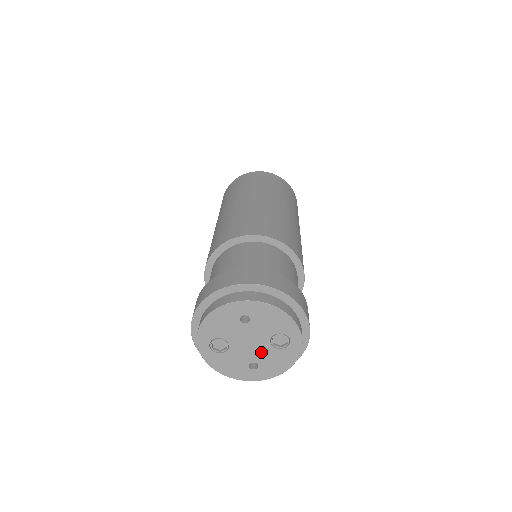
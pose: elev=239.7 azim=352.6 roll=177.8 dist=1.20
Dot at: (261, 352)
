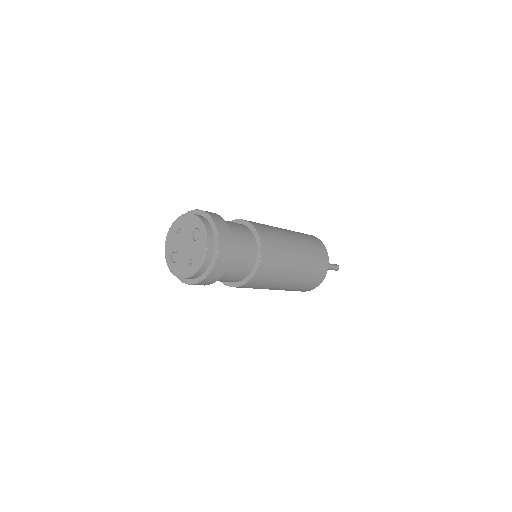
Dot at: (191, 249)
